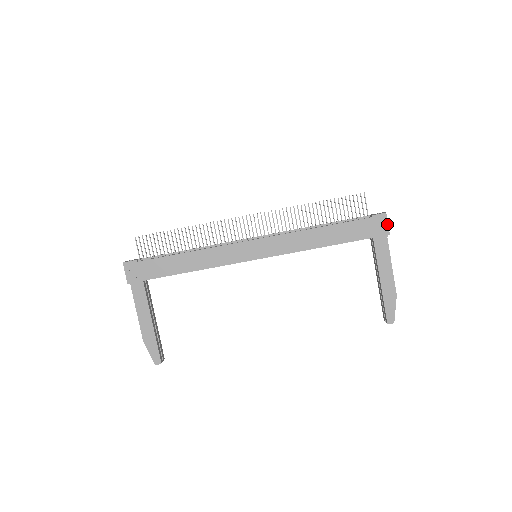
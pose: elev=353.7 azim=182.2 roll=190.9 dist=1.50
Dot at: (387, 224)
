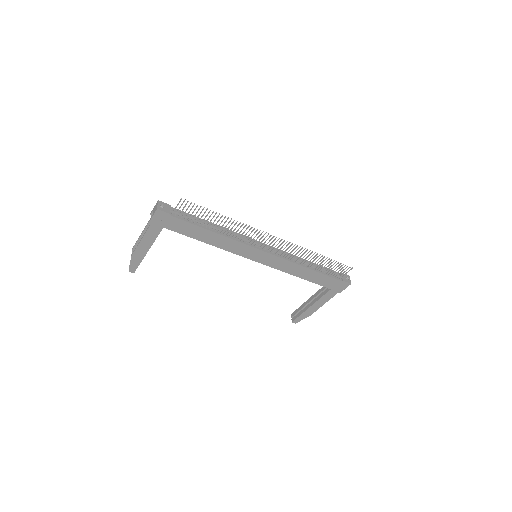
Dot at: (345, 288)
